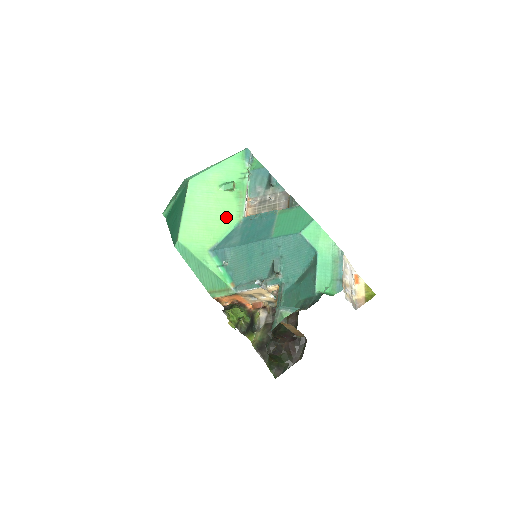
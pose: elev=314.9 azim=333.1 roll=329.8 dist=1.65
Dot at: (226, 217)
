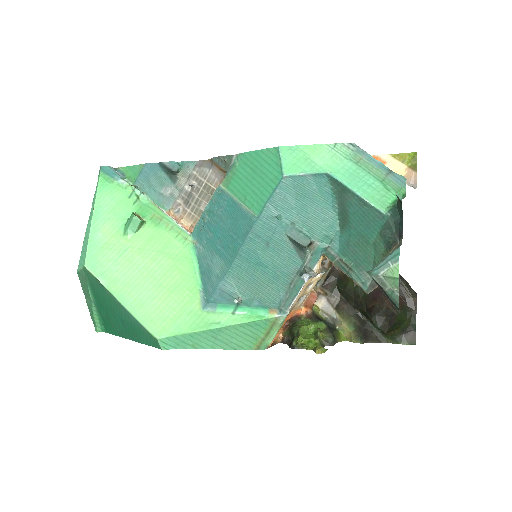
Dot at: (173, 256)
